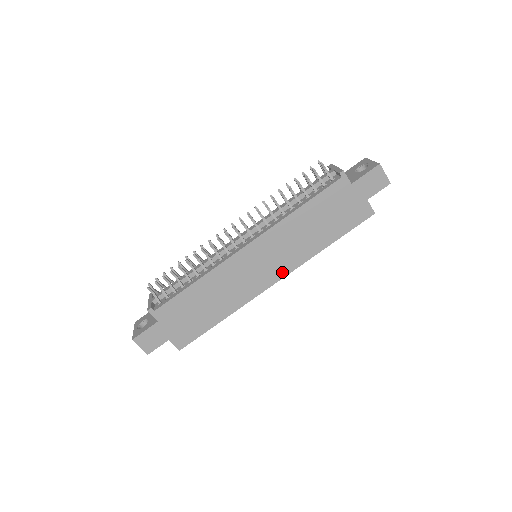
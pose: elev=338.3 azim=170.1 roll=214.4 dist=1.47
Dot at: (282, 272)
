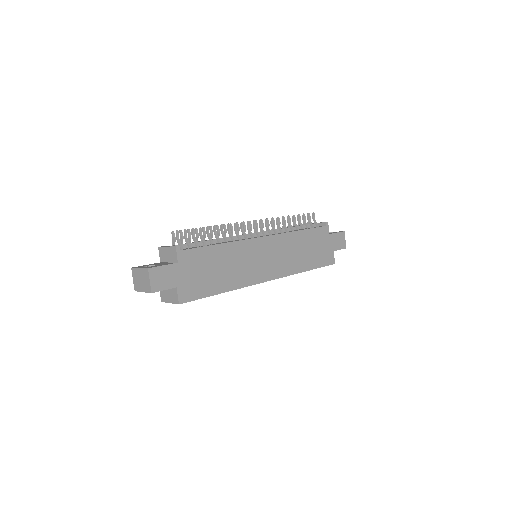
Dot at: (276, 274)
